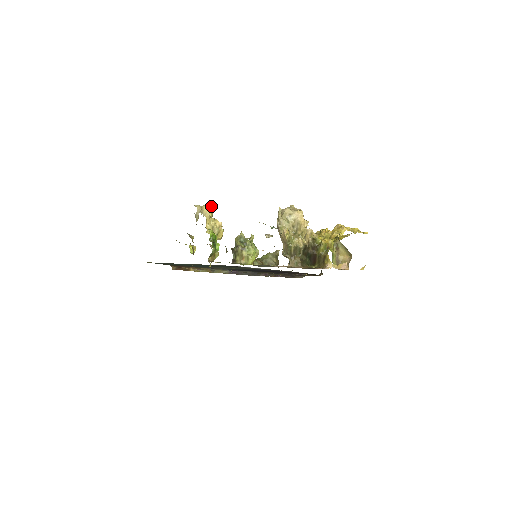
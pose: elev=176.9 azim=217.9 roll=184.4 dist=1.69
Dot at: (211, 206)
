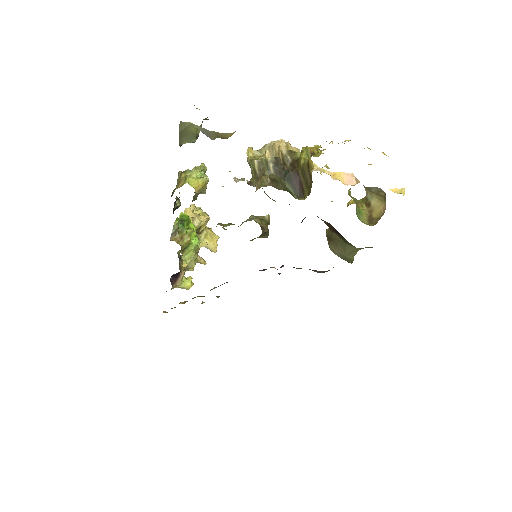
Dot at: (206, 213)
